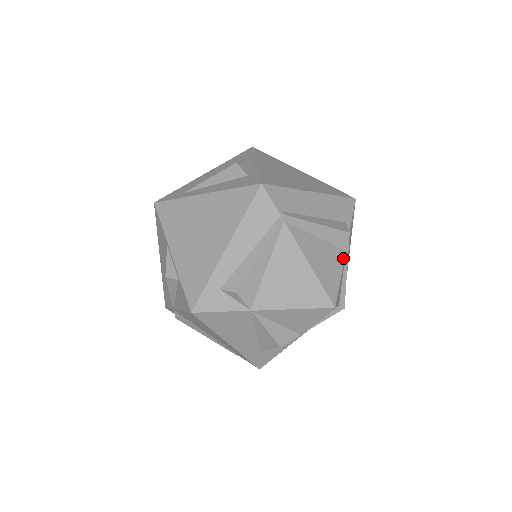
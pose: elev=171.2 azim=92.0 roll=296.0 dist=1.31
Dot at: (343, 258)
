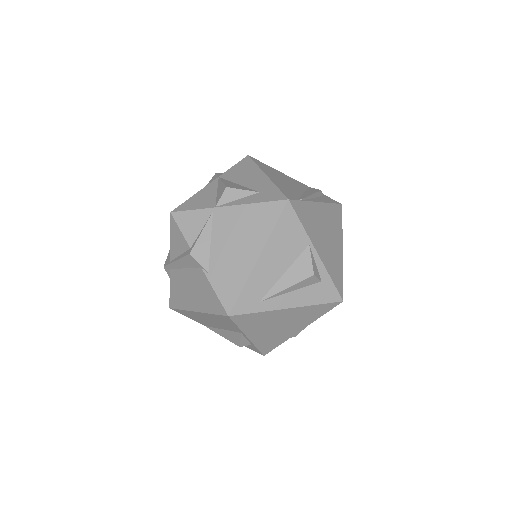
Dot at: occluded
